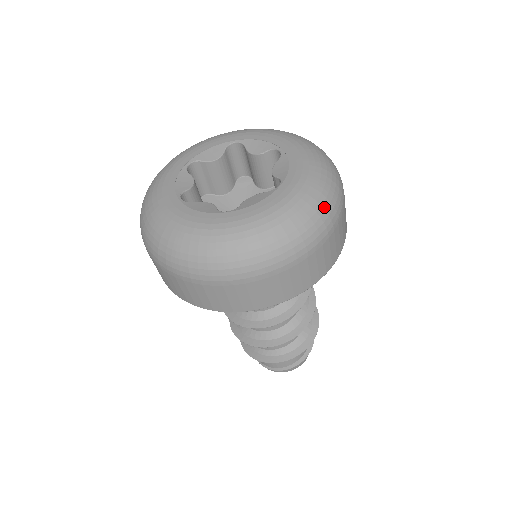
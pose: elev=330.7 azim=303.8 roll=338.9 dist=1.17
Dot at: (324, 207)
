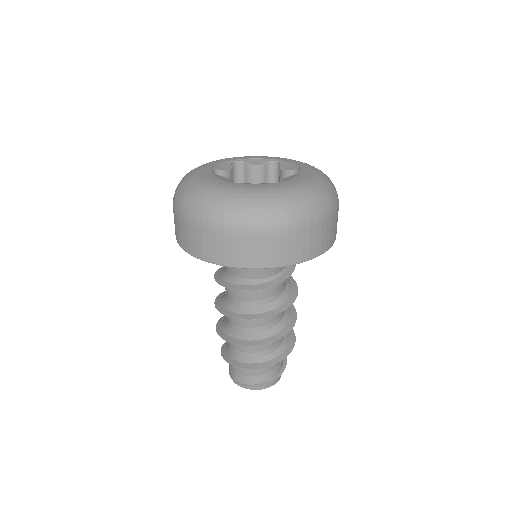
Dot at: (332, 183)
